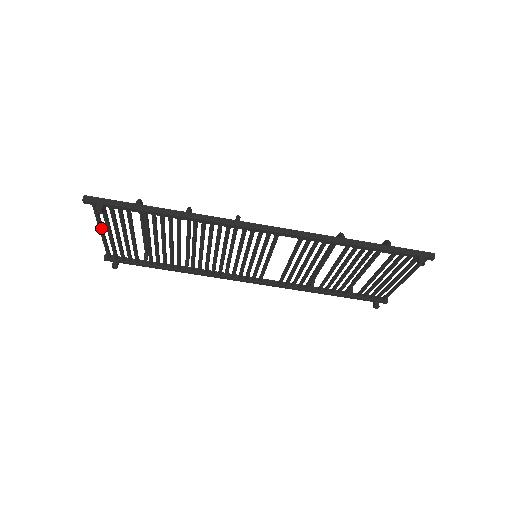
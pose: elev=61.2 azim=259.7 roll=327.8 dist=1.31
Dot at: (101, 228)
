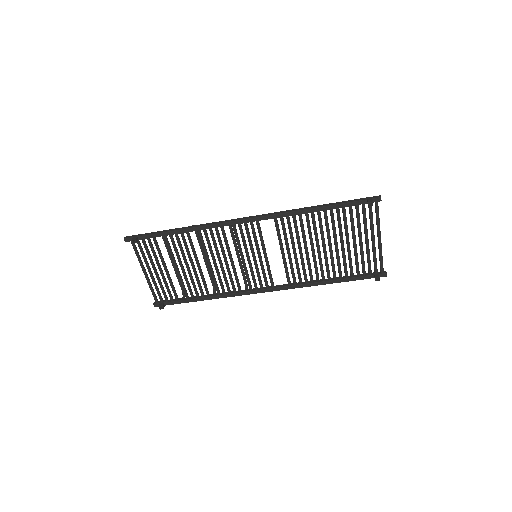
Dot at: (143, 267)
